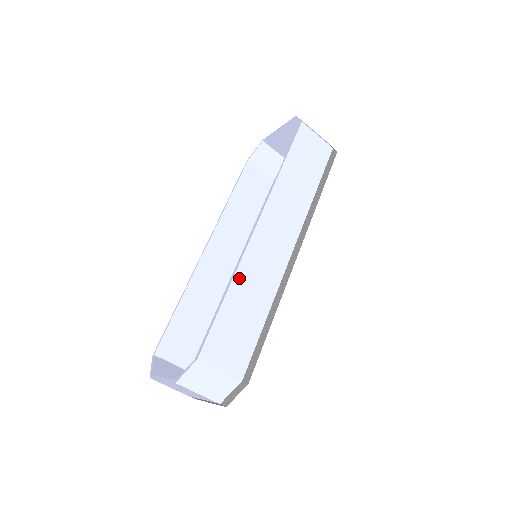
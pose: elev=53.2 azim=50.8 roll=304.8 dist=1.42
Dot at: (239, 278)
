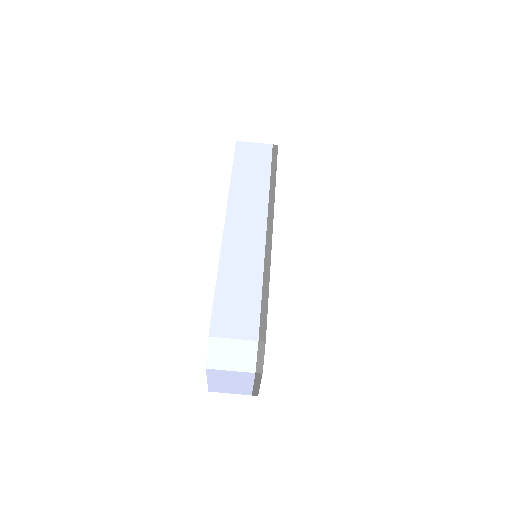
Dot at: (224, 265)
